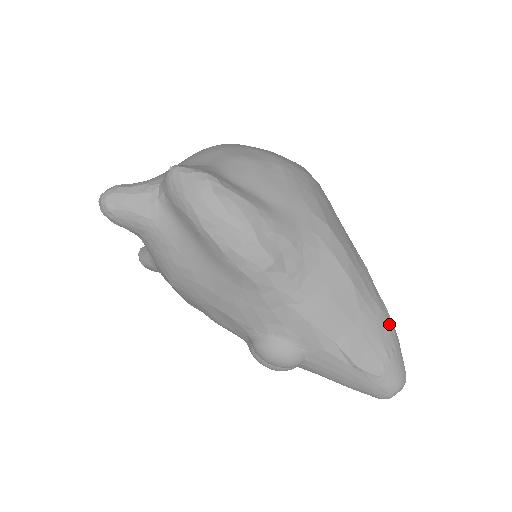
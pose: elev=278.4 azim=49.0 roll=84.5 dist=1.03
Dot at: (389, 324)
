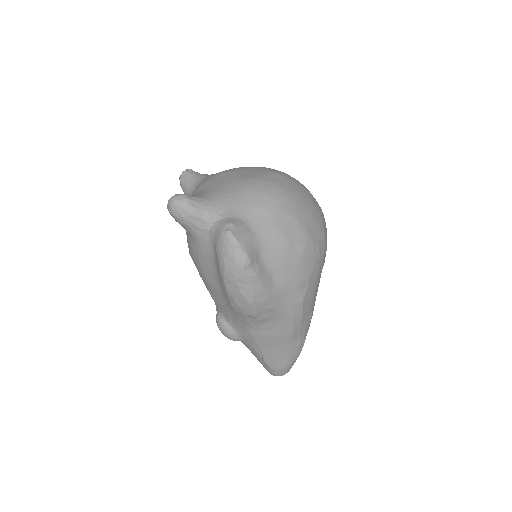
Dot at: (299, 351)
